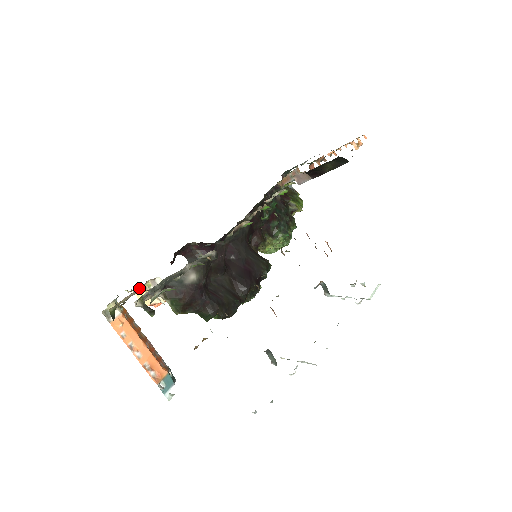
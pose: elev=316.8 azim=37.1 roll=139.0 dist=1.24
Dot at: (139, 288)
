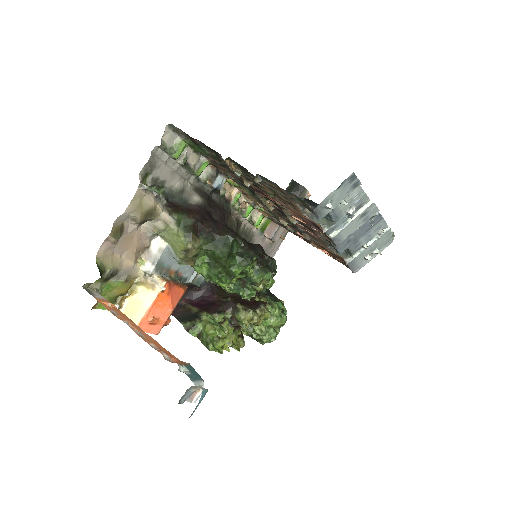
Dot at: (132, 251)
